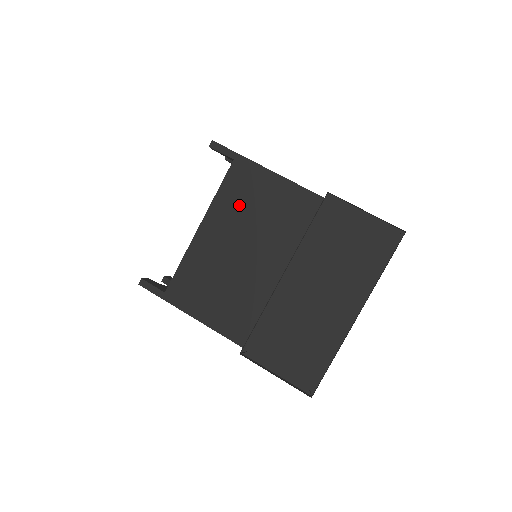
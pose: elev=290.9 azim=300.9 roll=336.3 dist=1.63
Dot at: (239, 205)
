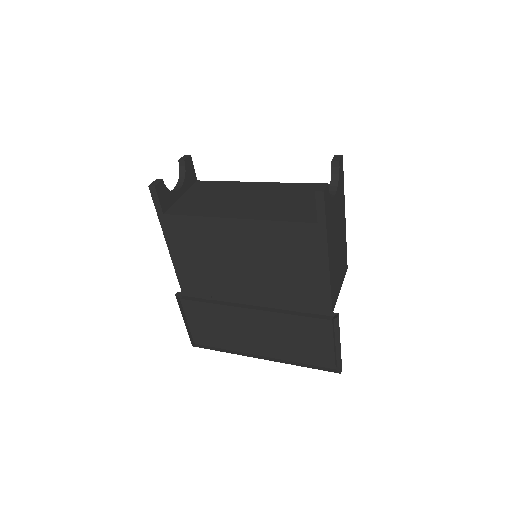
Dot at: (279, 246)
